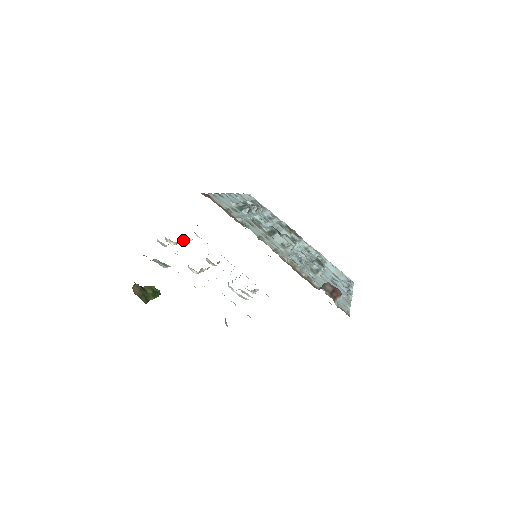
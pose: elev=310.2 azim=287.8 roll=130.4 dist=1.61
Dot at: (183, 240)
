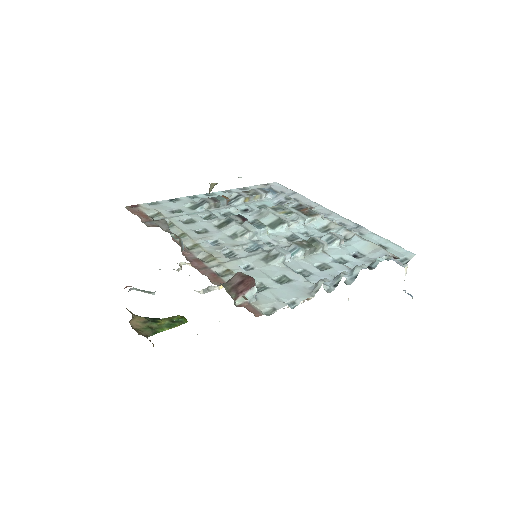
Dot at: occluded
